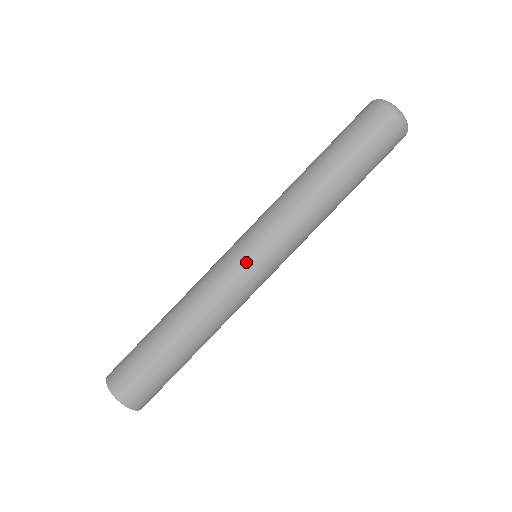
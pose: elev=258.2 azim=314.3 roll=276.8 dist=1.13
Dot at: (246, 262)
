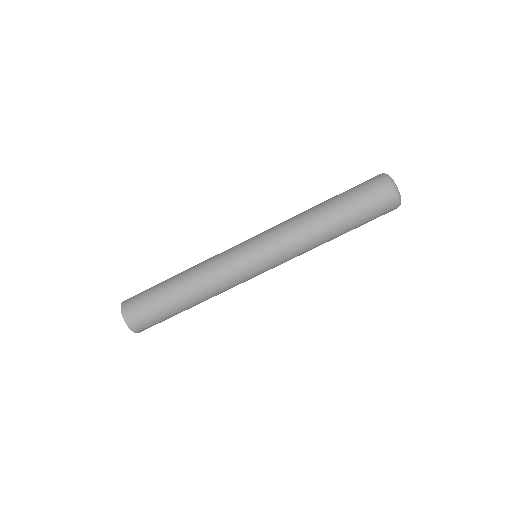
Dot at: (243, 253)
